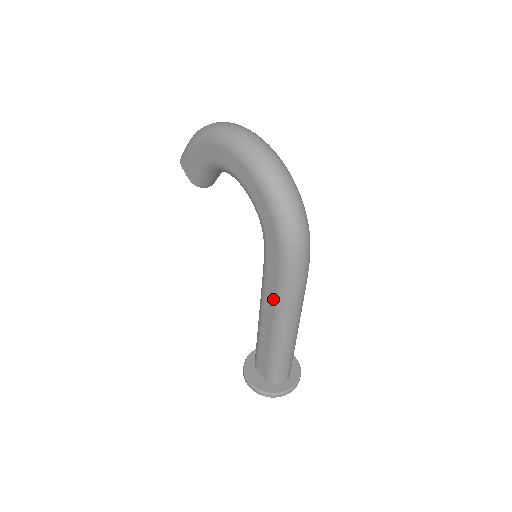
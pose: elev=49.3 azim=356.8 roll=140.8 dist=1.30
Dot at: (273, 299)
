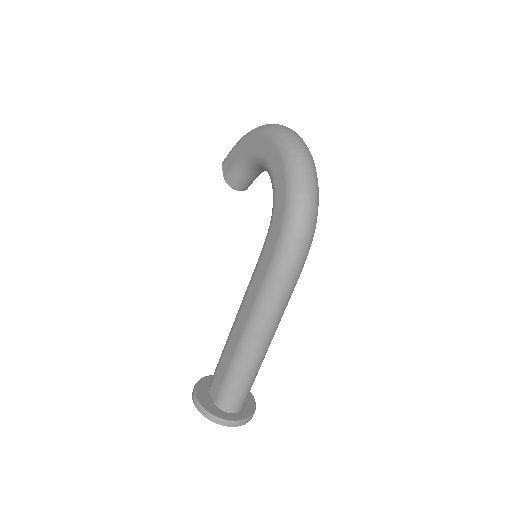
Dot at: (256, 291)
